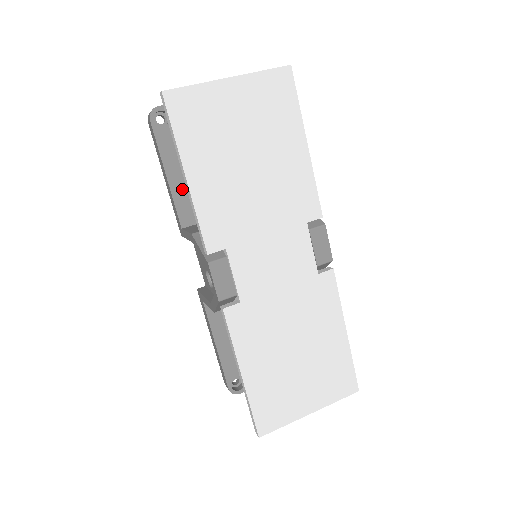
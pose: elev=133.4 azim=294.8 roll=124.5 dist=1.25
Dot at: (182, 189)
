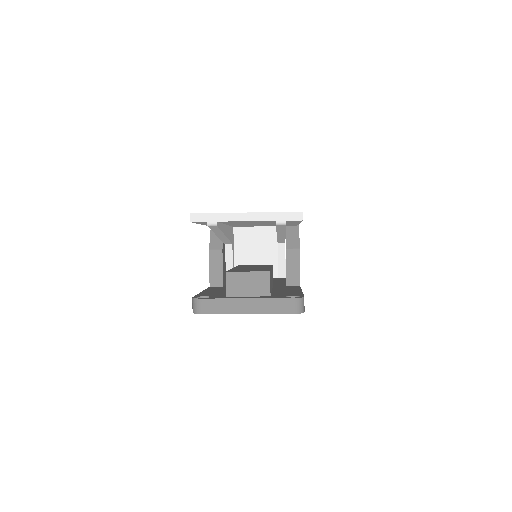
Dot at: occluded
